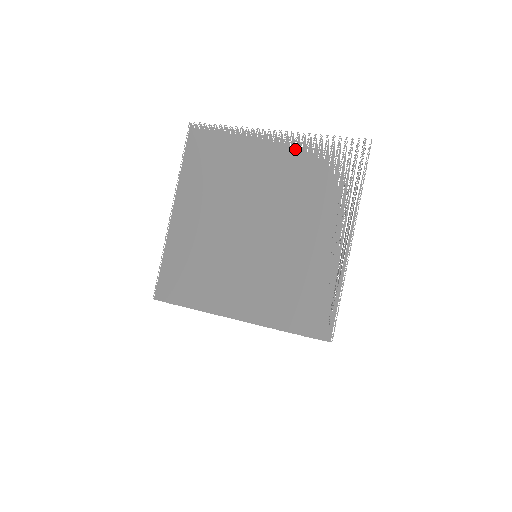
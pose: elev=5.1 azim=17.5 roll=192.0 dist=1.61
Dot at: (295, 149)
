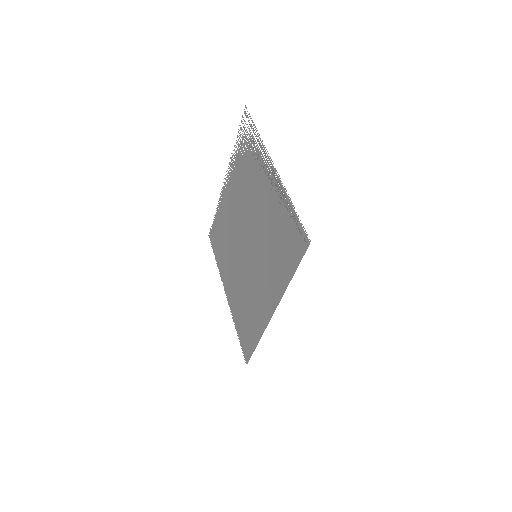
Dot at: (233, 171)
